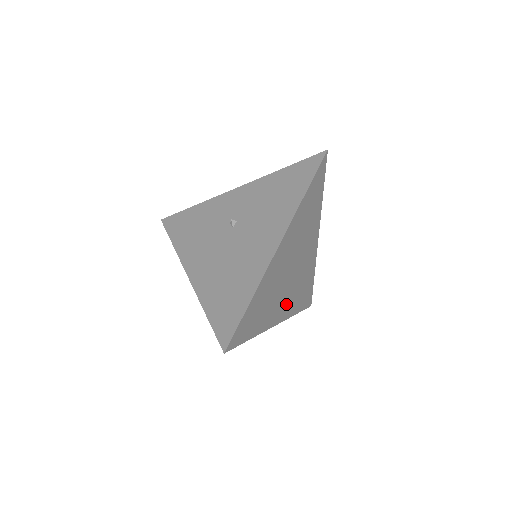
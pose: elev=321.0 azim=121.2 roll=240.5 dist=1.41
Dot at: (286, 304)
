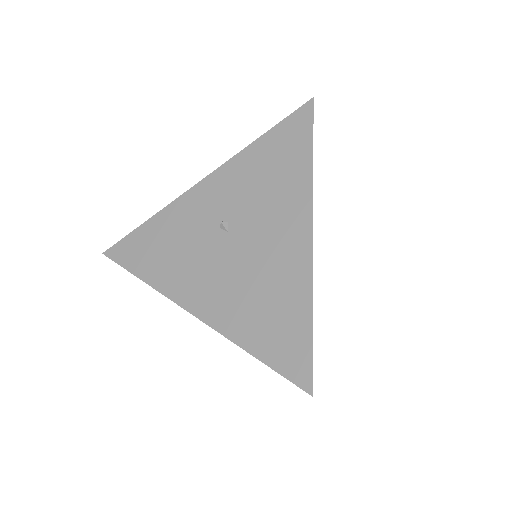
Dot at: occluded
